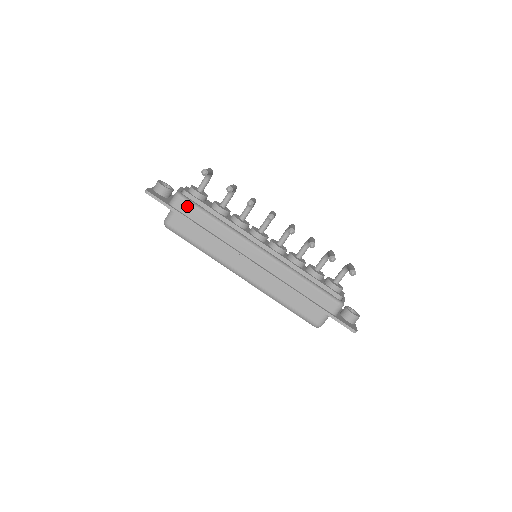
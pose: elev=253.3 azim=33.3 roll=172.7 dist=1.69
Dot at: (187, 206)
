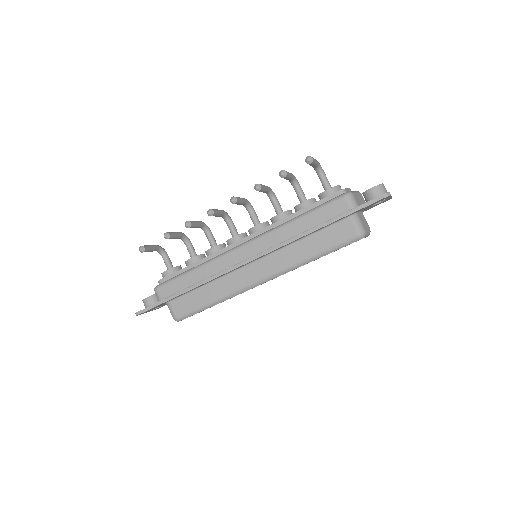
Dot at: (168, 287)
